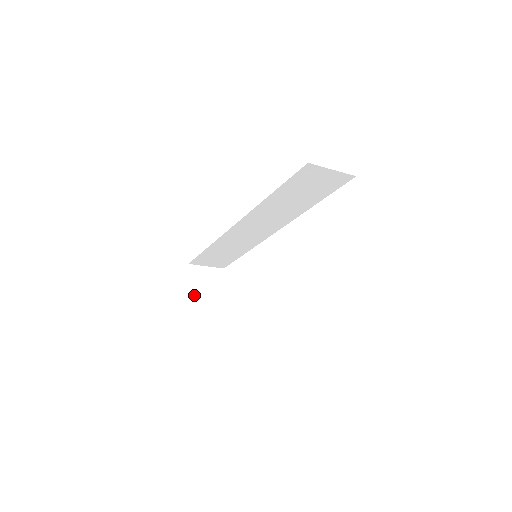
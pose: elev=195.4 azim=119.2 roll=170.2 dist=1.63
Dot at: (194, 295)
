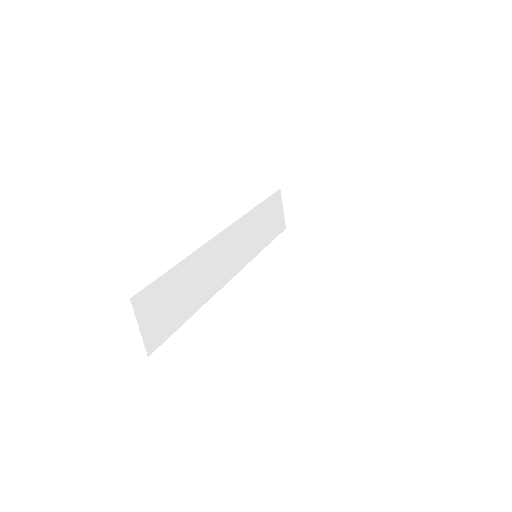
Dot at: occluded
